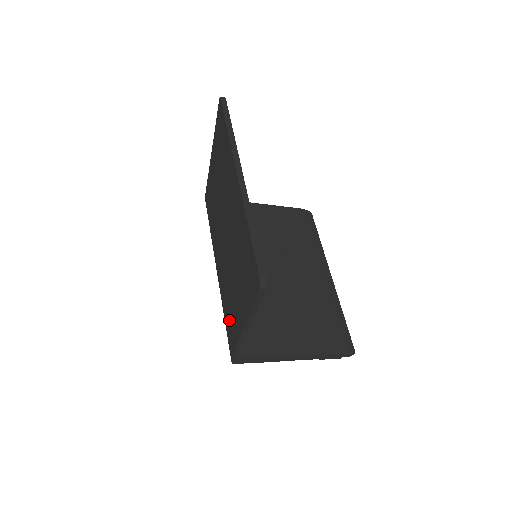
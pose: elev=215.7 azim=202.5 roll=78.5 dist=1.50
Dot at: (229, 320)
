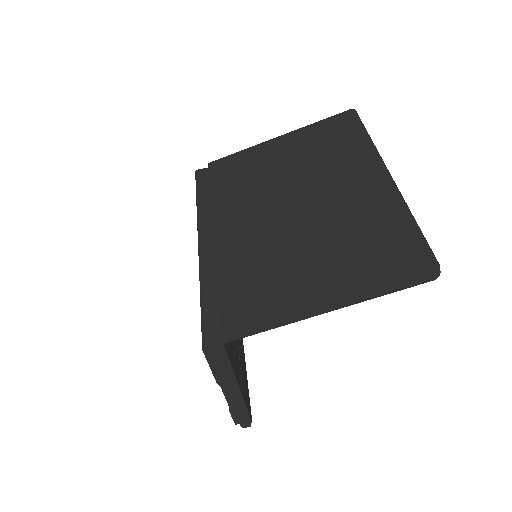
Dot at: (248, 293)
